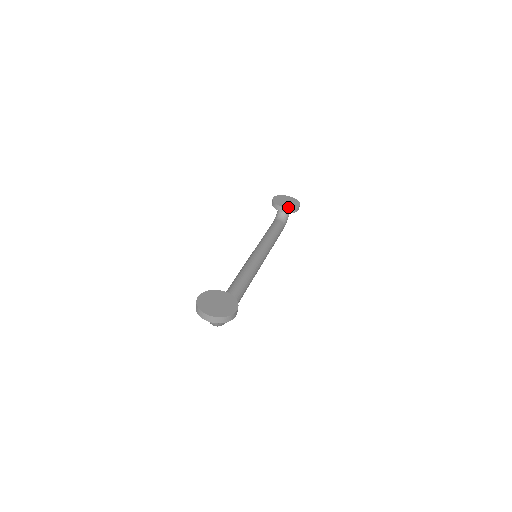
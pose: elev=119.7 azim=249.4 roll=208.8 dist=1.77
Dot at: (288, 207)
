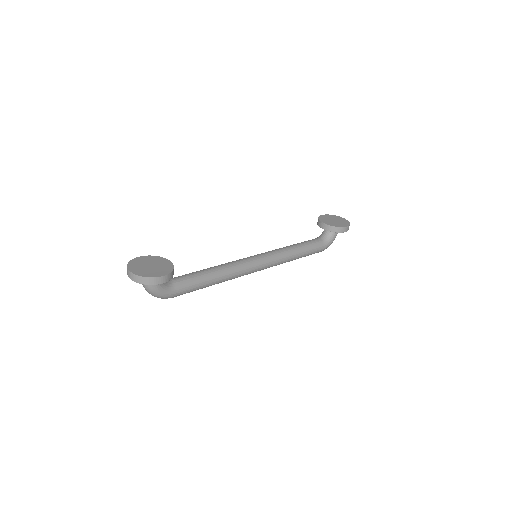
Dot at: (330, 224)
